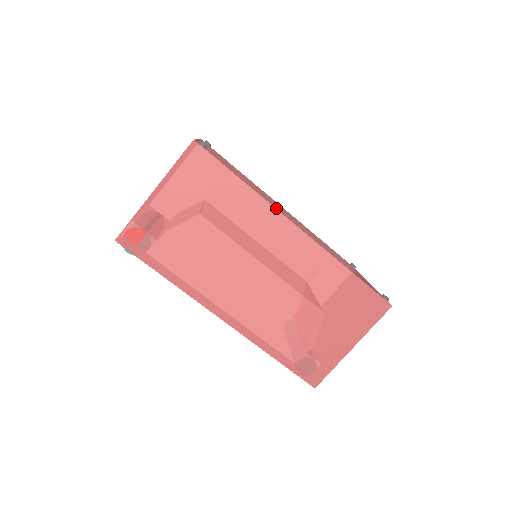
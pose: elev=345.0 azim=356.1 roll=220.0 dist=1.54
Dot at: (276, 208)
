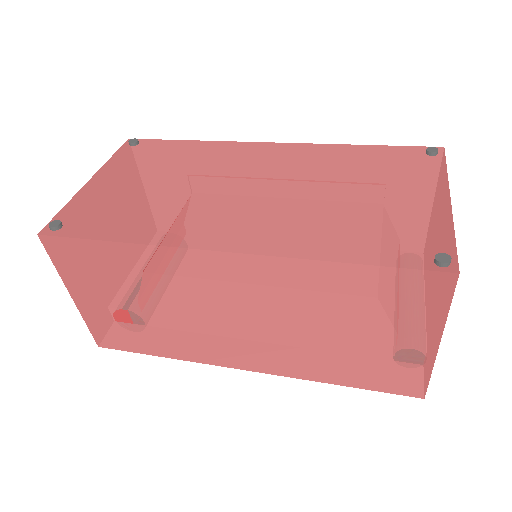
Dot at: (181, 240)
